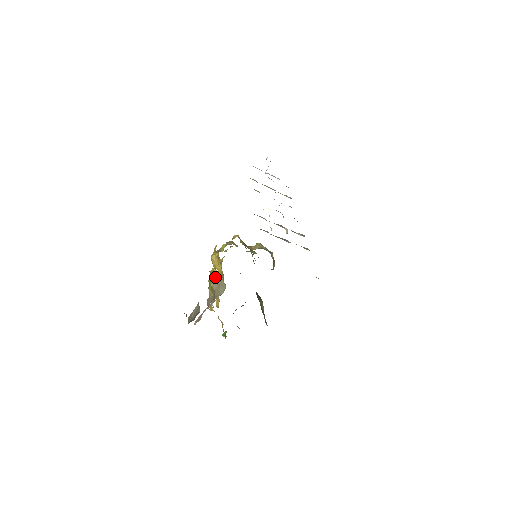
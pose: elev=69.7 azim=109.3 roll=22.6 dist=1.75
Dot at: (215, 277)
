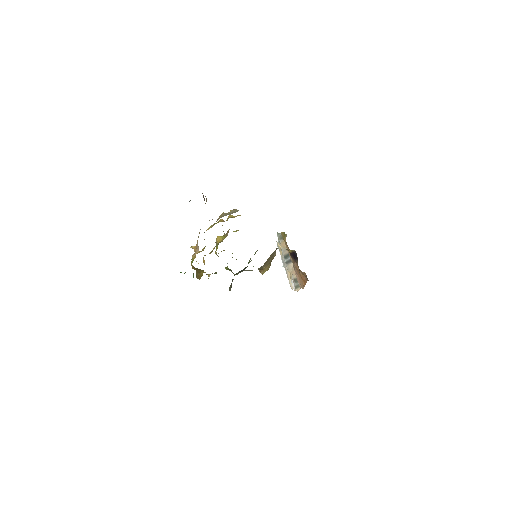
Dot at: occluded
